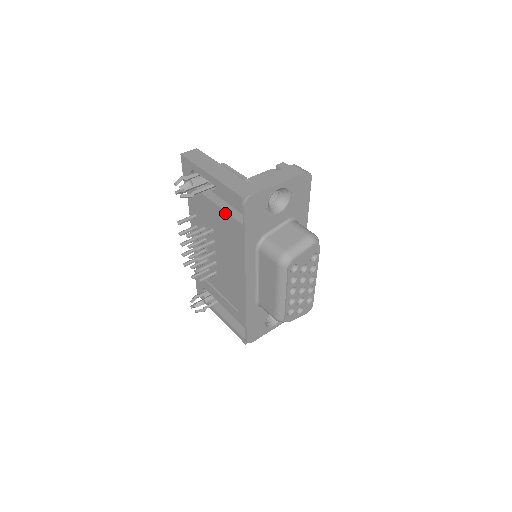
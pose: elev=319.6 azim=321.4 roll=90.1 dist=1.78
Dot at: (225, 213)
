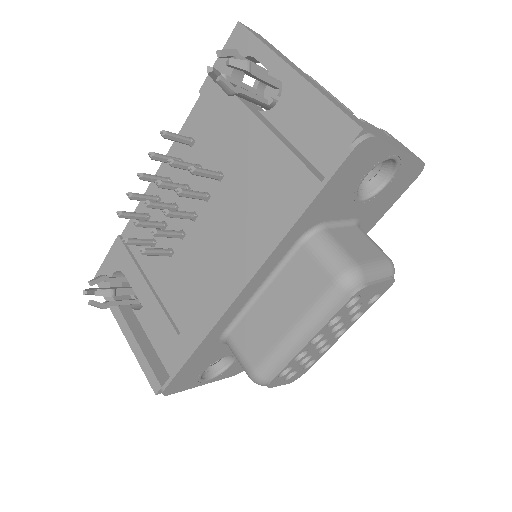
Dot at: (285, 150)
